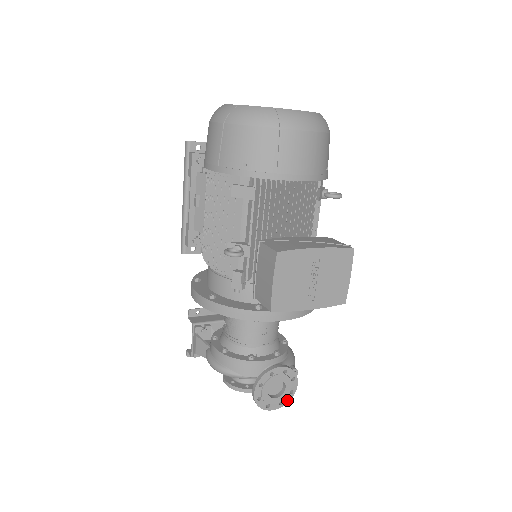
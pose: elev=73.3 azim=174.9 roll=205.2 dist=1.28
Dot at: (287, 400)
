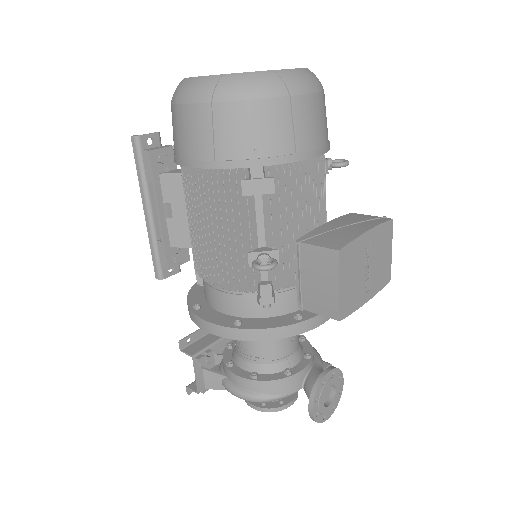
Dot at: (337, 401)
